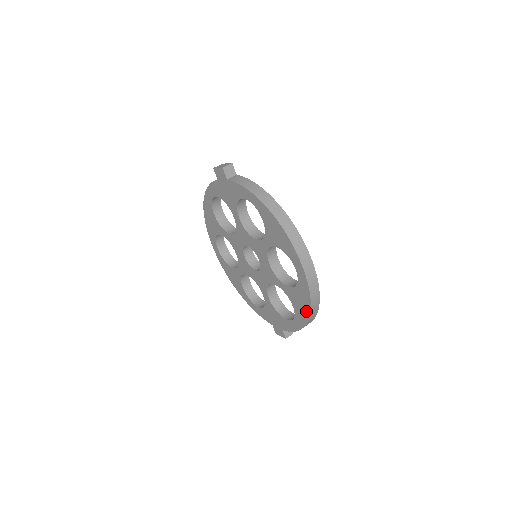
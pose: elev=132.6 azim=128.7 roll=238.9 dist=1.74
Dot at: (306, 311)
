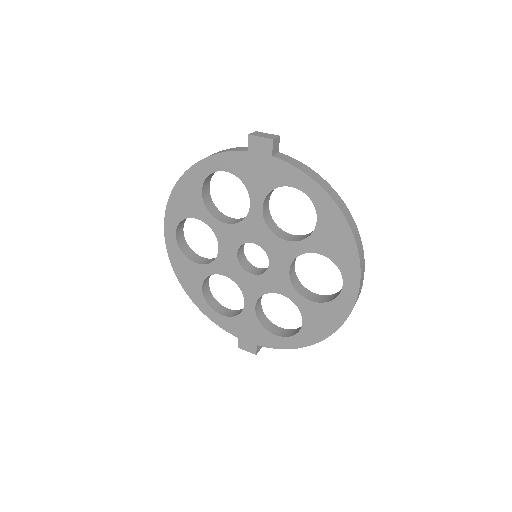
Dot at: (327, 331)
